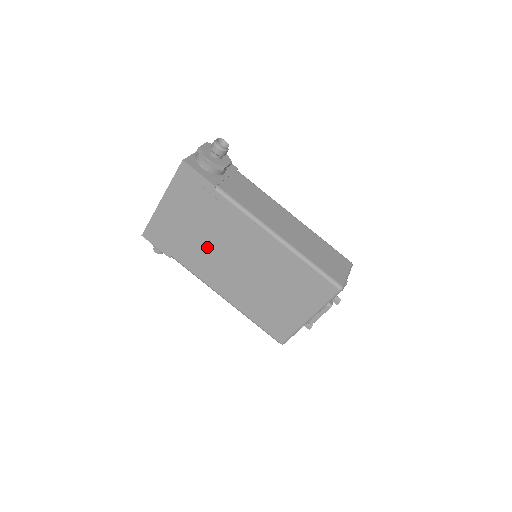
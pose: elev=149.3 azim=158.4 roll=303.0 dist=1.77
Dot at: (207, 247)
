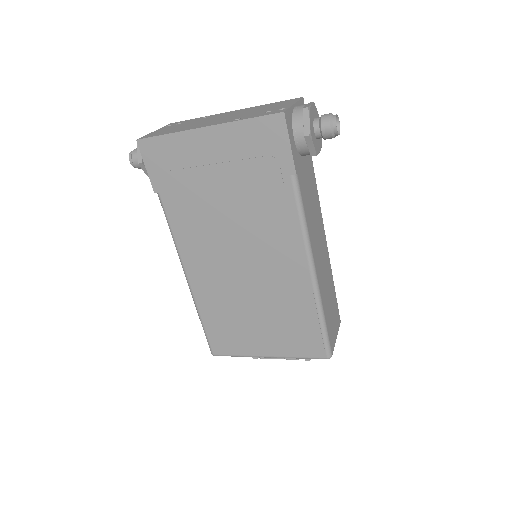
Dot at: (218, 219)
